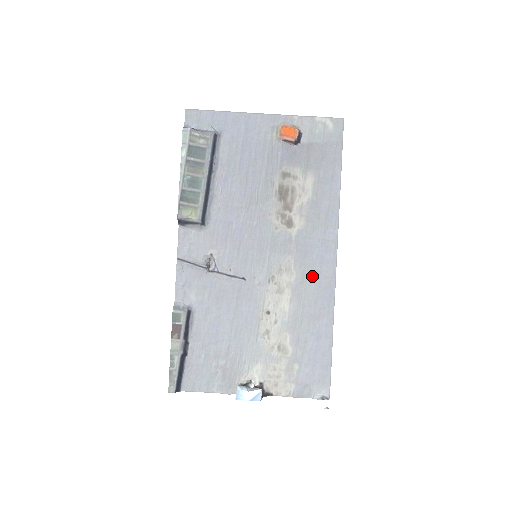
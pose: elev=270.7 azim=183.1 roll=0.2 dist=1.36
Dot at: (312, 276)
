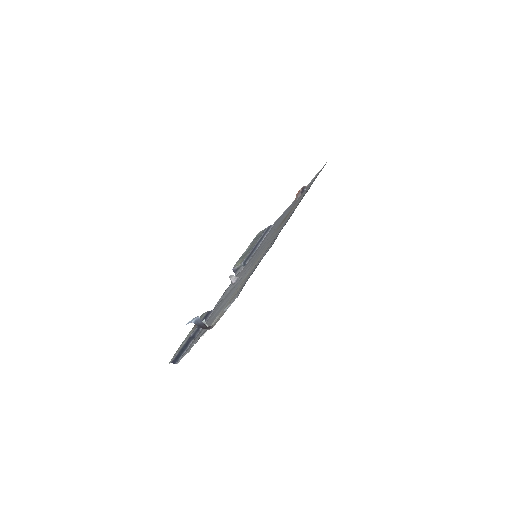
Dot at: occluded
